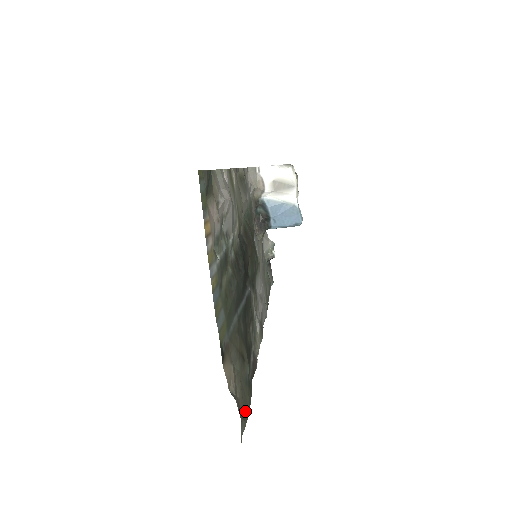
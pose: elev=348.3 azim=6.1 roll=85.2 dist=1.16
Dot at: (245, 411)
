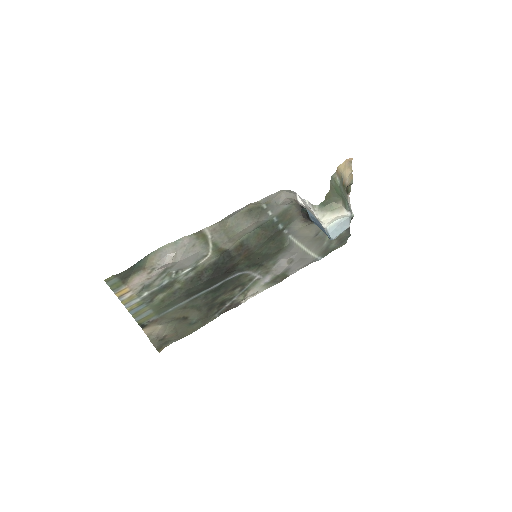
Dot at: (181, 335)
